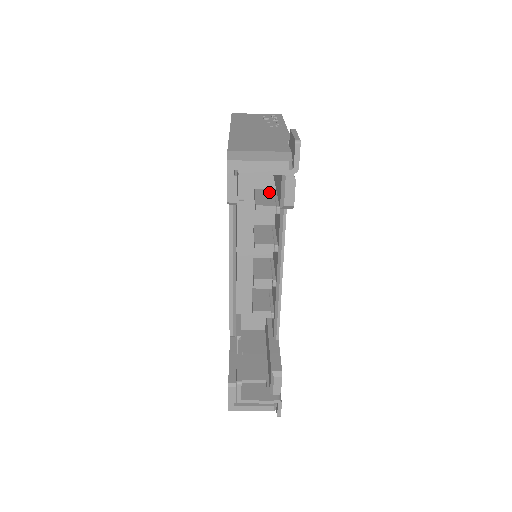
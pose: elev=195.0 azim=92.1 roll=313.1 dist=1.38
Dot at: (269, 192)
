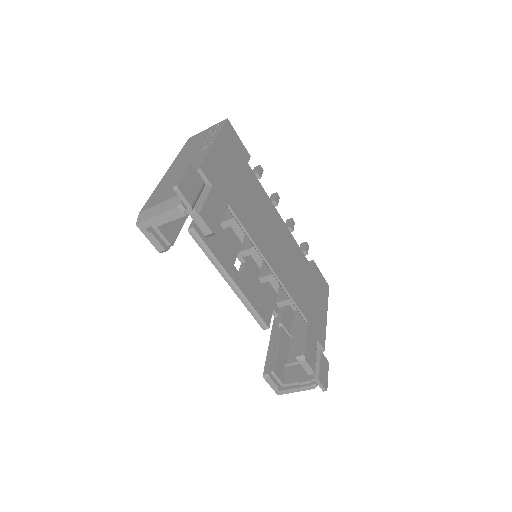
Dot at: occluded
